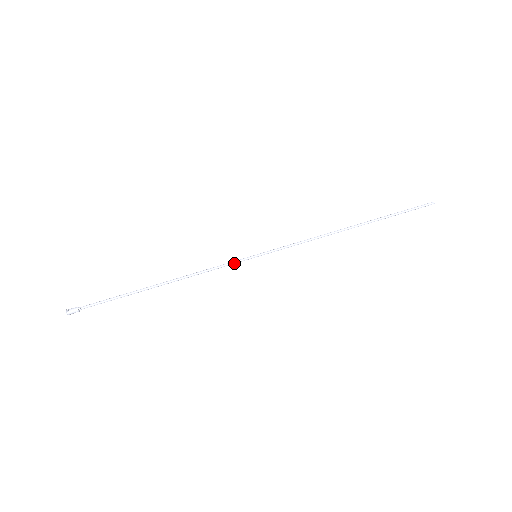
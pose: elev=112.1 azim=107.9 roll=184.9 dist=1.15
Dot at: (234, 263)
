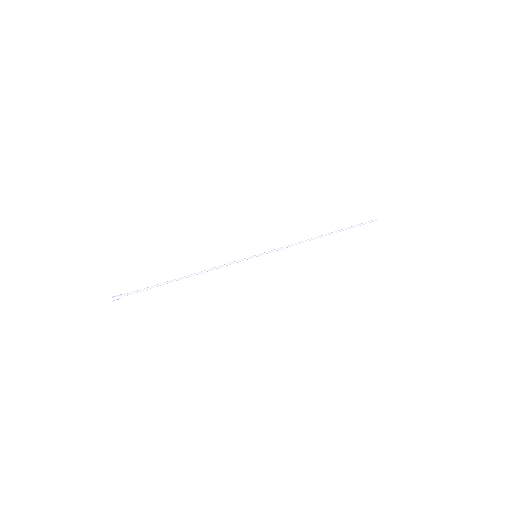
Dot at: (240, 261)
